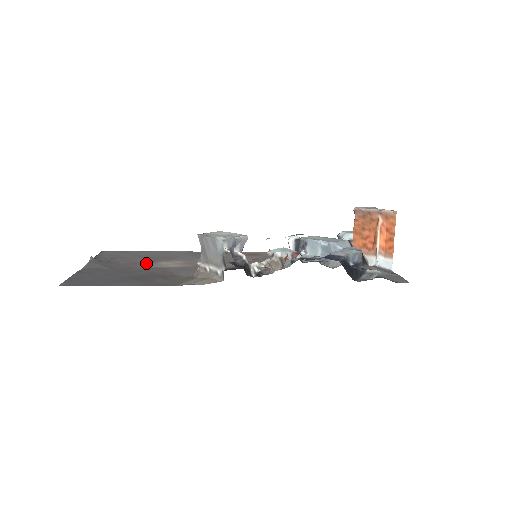
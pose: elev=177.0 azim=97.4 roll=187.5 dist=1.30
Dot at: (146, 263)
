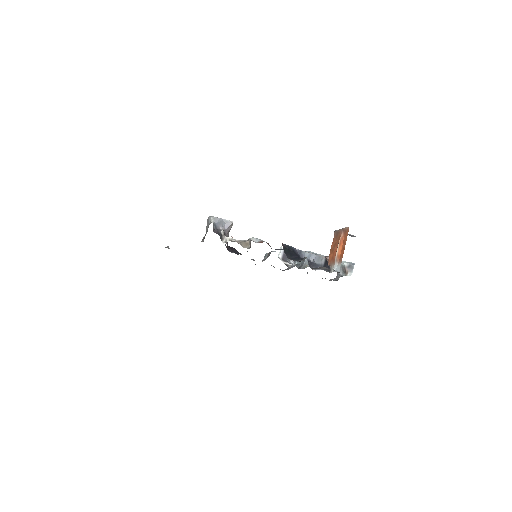
Dot at: occluded
